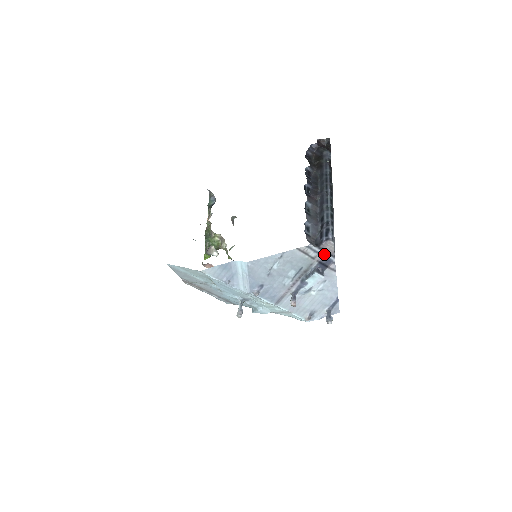
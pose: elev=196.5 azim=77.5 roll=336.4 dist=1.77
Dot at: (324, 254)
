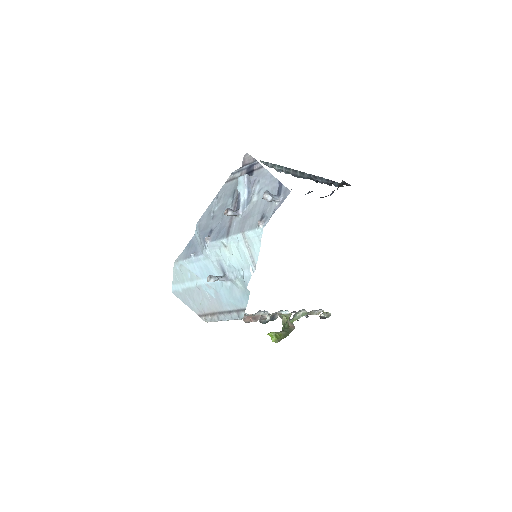
Dot at: (247, 166)
